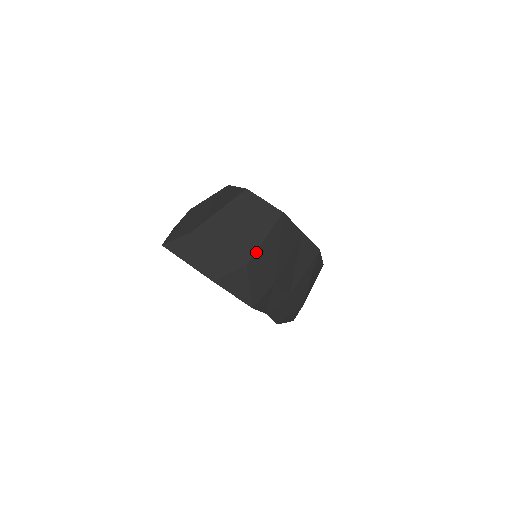
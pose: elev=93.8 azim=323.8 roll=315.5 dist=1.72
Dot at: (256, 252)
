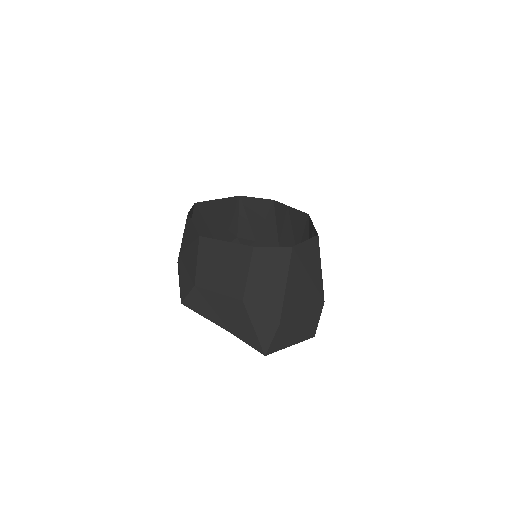
Dot at: occluded
